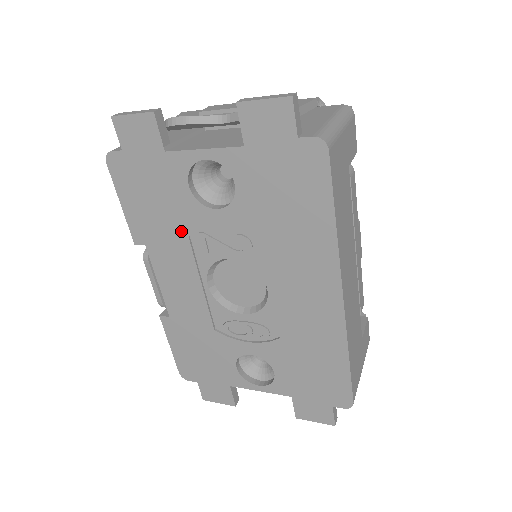
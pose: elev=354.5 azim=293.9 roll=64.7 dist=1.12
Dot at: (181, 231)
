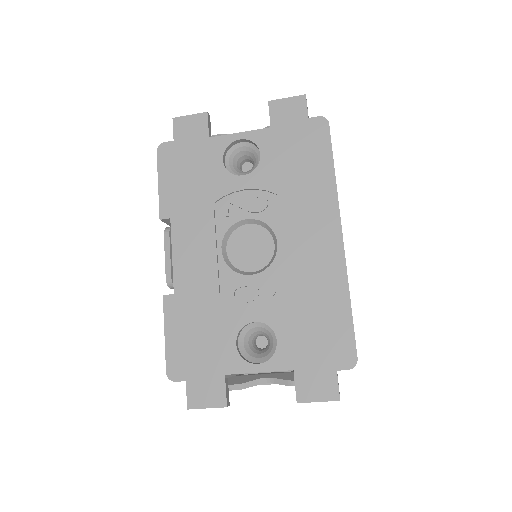
Dot at: (208, 199)
